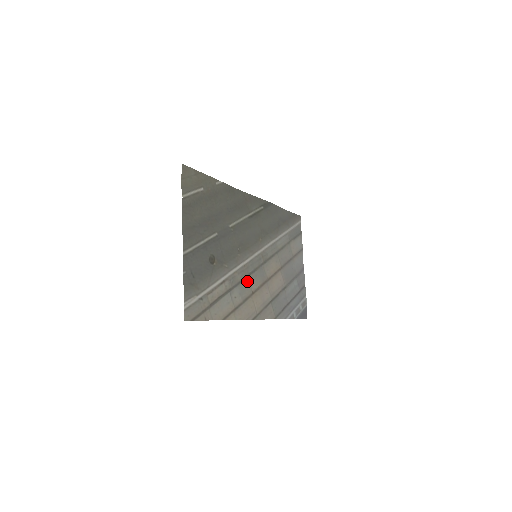
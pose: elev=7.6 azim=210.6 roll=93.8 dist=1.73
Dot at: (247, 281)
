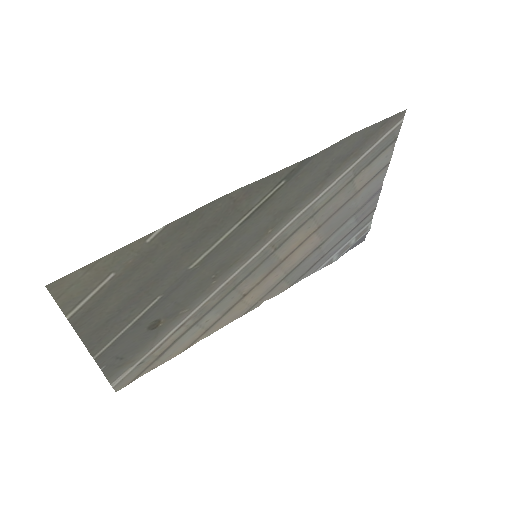
Dot at: (233, 292)
